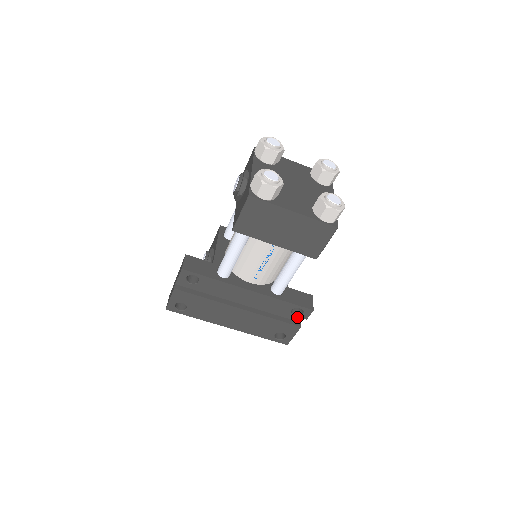
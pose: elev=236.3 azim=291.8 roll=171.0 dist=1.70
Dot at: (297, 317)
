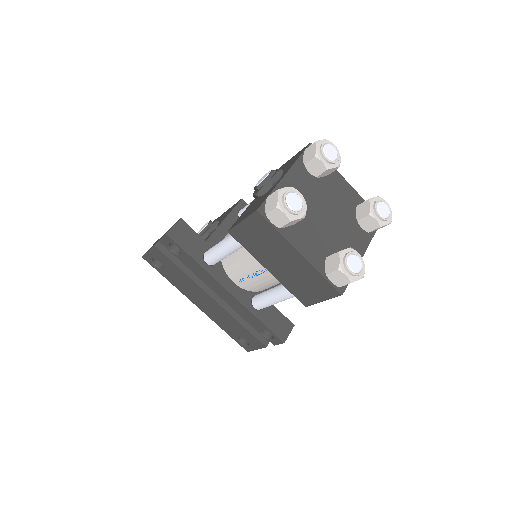
Dot at: occluded
